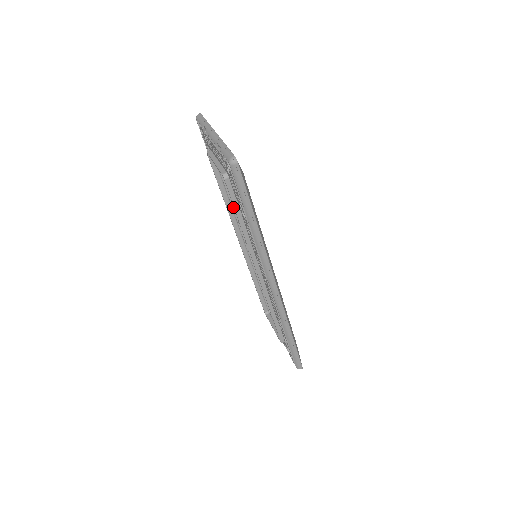
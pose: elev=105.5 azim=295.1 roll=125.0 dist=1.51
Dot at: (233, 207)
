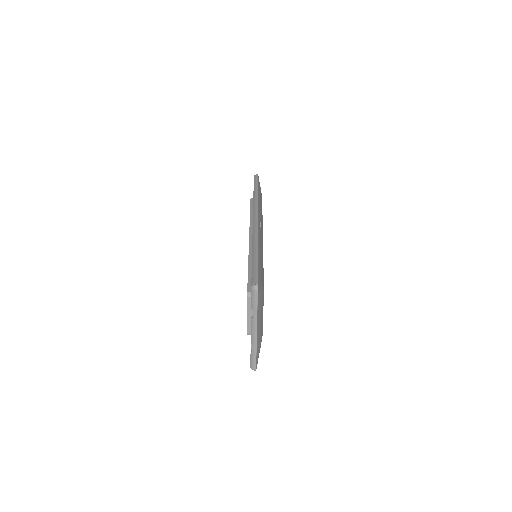
Dot at: occluded
